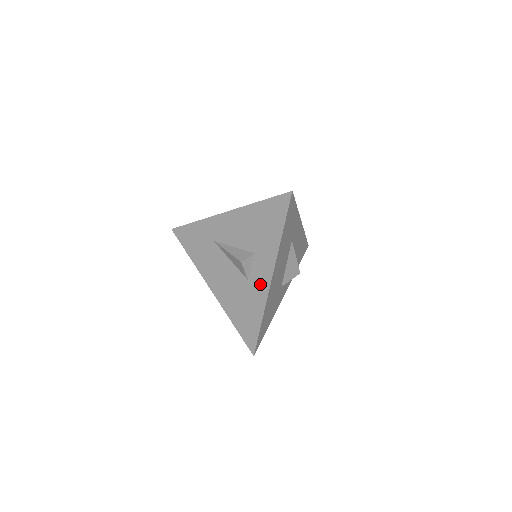
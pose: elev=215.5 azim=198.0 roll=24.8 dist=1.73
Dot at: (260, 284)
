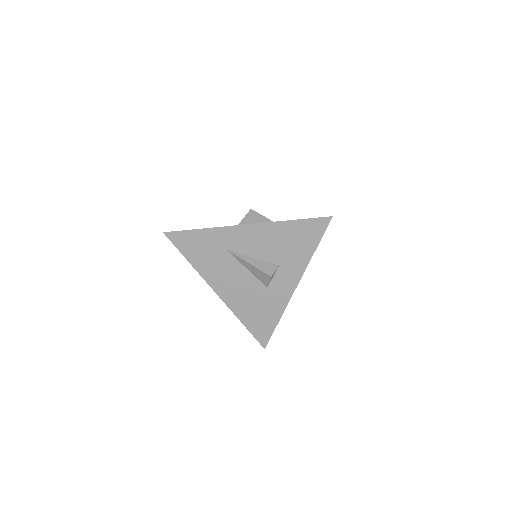
Dot at: (282, 292)
